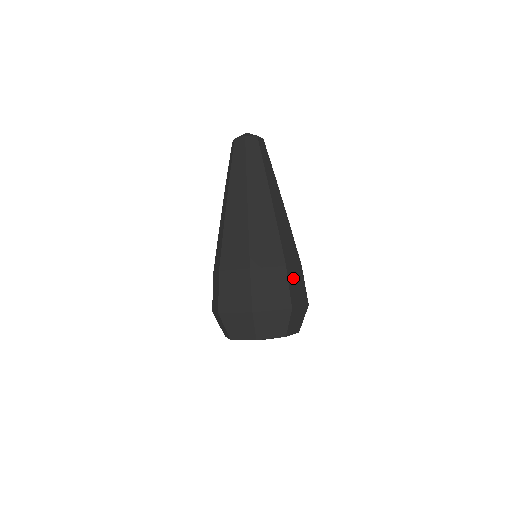
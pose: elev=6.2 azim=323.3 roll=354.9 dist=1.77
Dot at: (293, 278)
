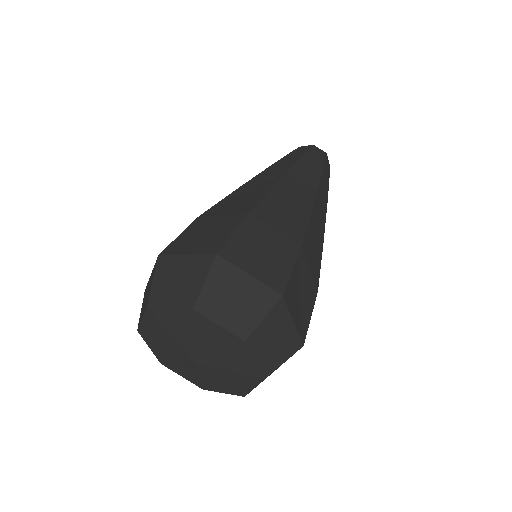
Dot at: (258, 236)
